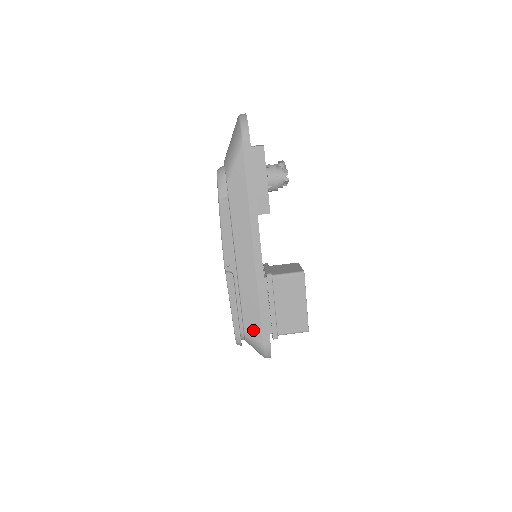
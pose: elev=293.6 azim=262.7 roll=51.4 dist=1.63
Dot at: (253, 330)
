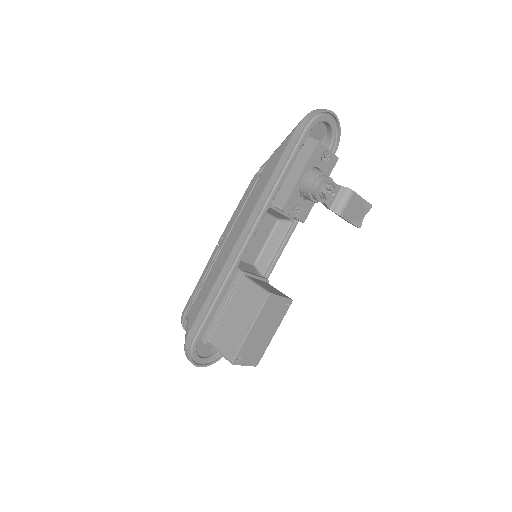
Dot at: (193, 314)
